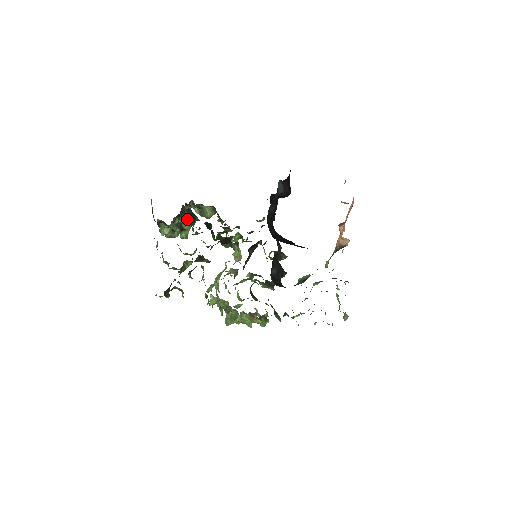
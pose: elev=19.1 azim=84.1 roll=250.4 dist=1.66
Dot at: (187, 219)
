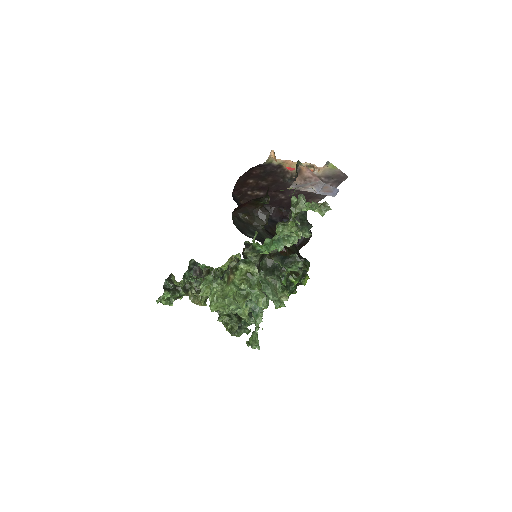
Dot at: occluded
